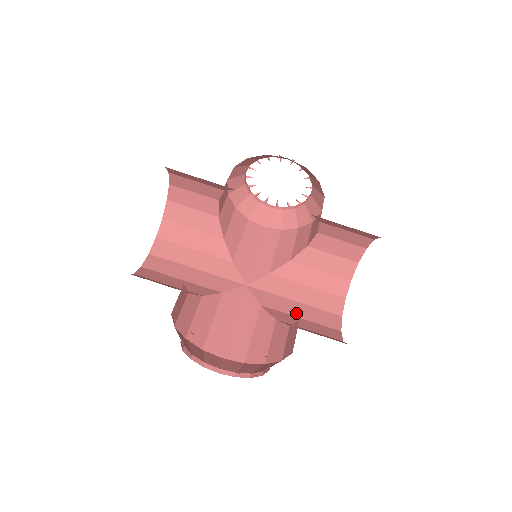
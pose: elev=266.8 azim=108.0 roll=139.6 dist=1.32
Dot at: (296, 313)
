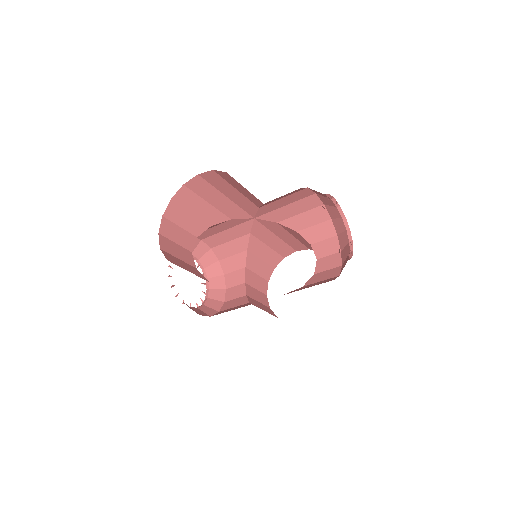
Dot at: (269, 243)
